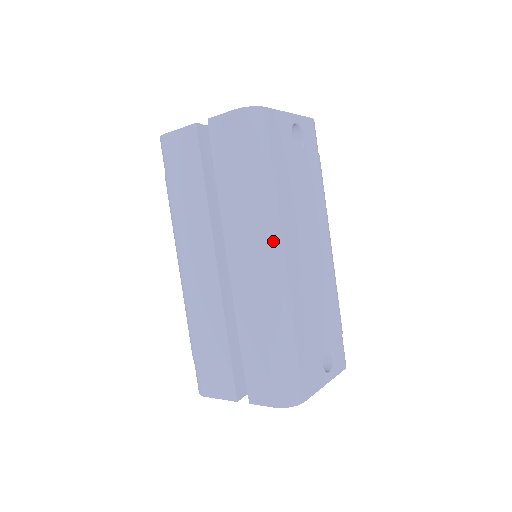
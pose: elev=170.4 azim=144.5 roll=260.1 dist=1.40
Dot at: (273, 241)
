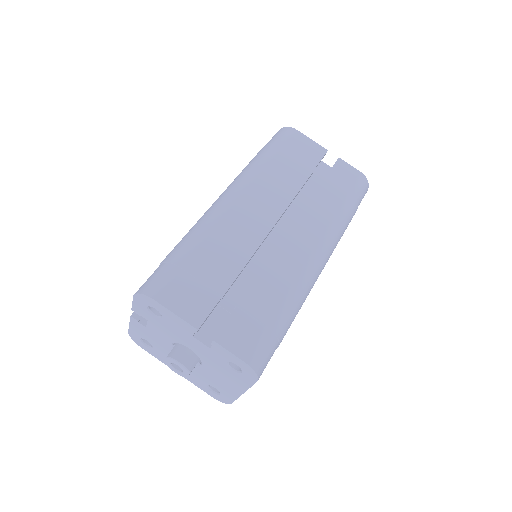
Dot at: (330, 253)
